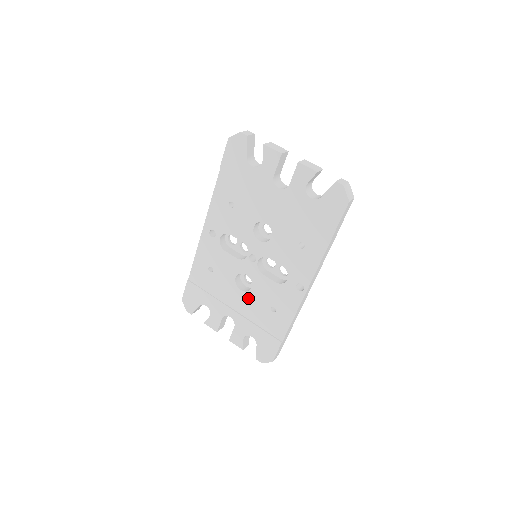
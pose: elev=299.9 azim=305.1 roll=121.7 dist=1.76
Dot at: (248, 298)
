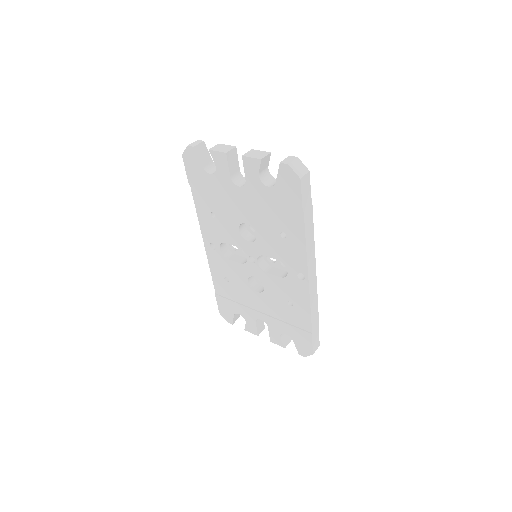
Dot at: (266, 298)
